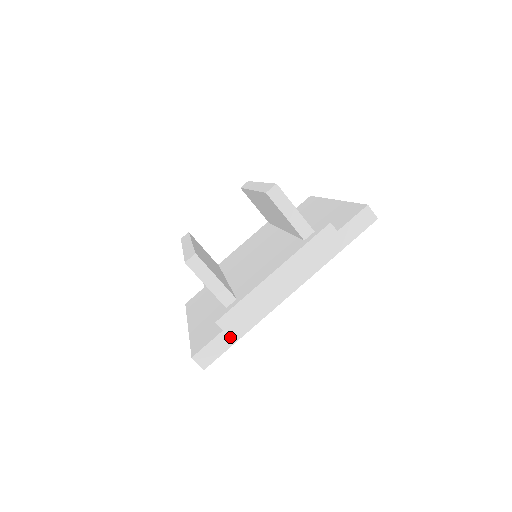
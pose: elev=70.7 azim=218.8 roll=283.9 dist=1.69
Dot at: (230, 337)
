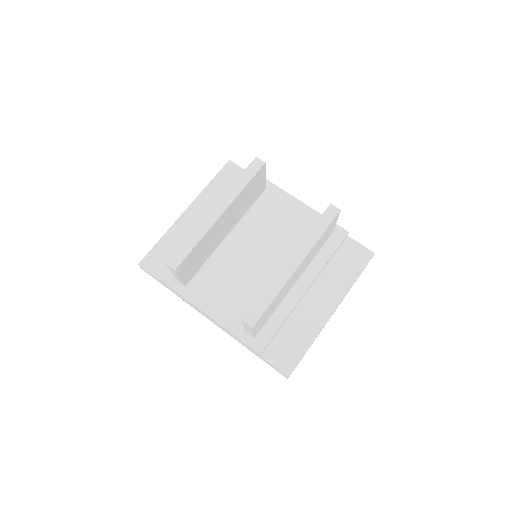
Dot at: occluded
